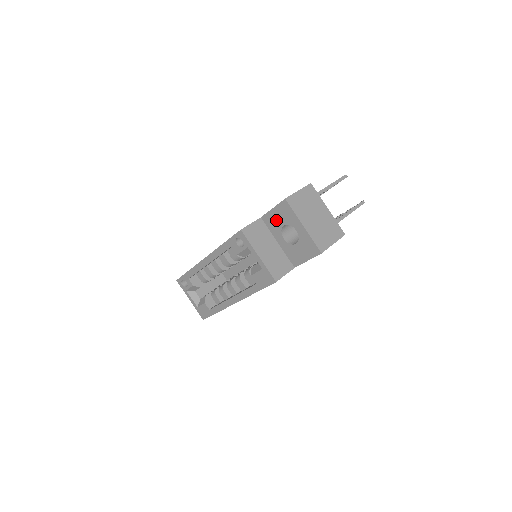
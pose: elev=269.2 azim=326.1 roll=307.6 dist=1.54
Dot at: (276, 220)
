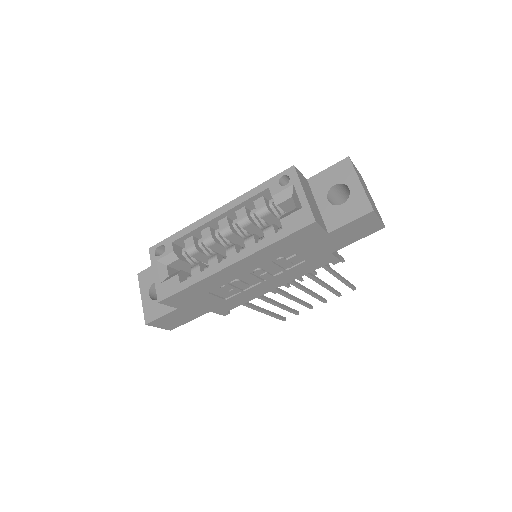
Dot at: (327, 180)
